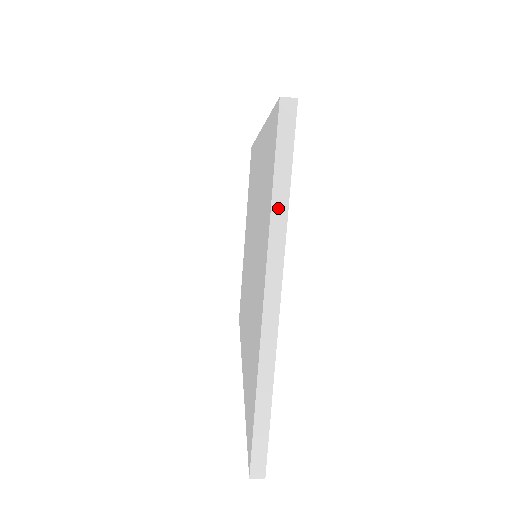
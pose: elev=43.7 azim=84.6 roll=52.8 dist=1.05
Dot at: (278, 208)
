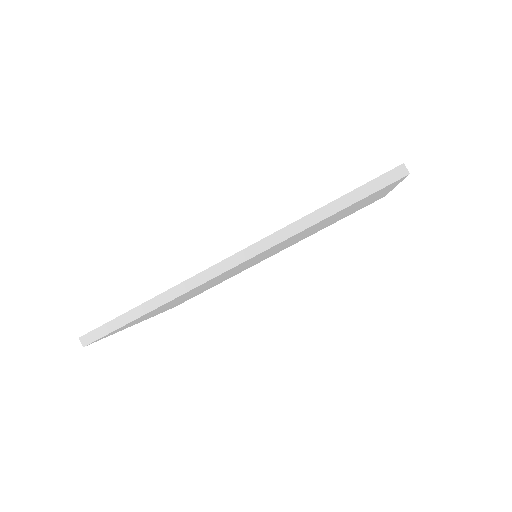
Dot at: occluded
